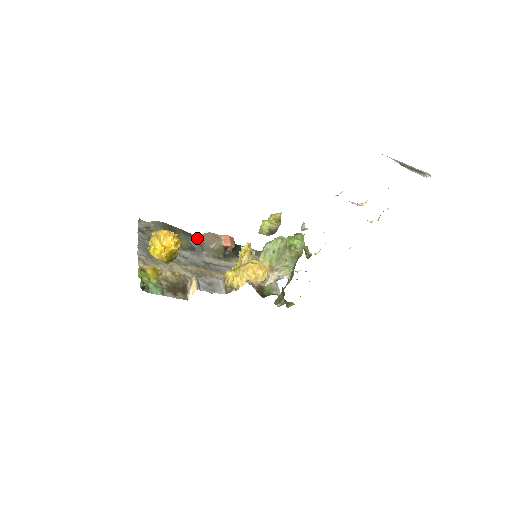
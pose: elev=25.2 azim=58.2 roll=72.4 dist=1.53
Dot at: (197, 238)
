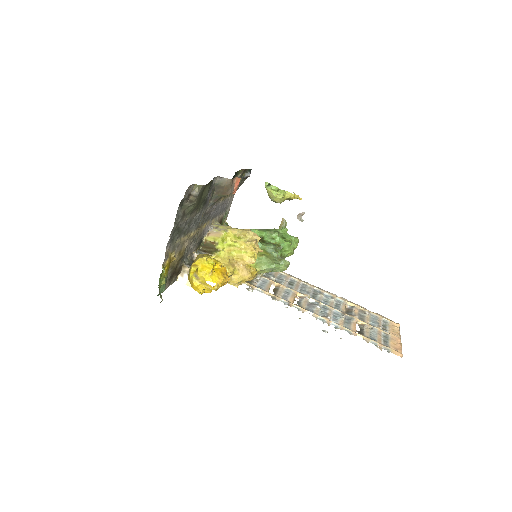
Dot at: (216, 183)
